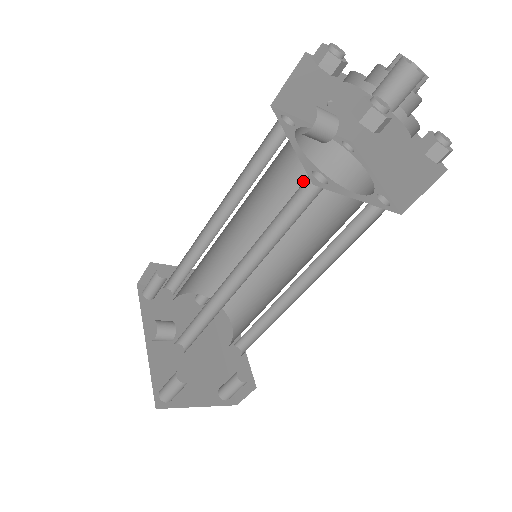
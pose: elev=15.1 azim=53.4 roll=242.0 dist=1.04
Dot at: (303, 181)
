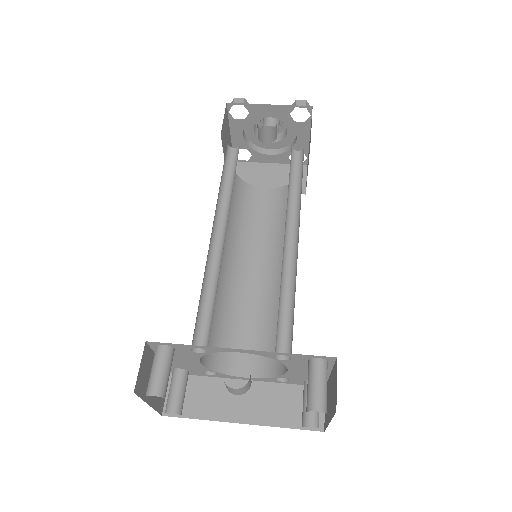
Dot at: (233, 208)
